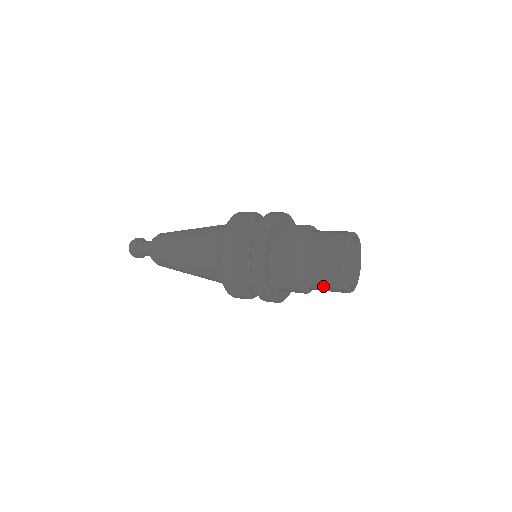
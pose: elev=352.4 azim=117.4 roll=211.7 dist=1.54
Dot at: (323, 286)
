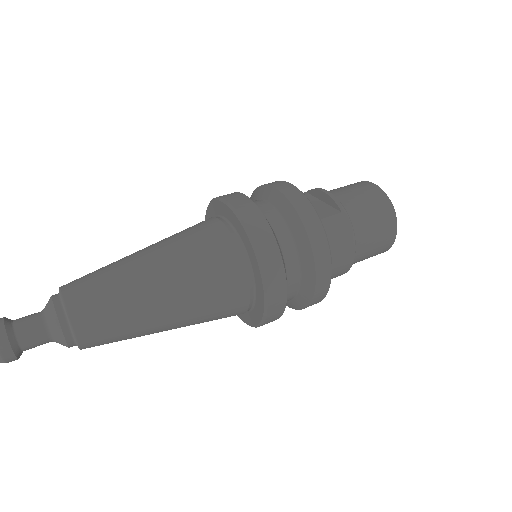
Dot at: (373, 249)
